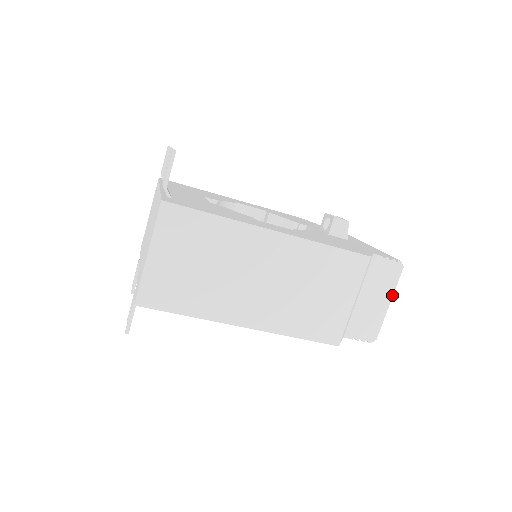
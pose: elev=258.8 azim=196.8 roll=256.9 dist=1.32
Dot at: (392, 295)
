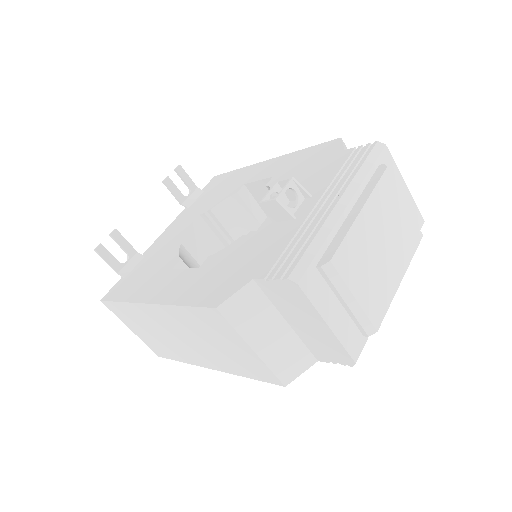
Dot at: (320, 316)
